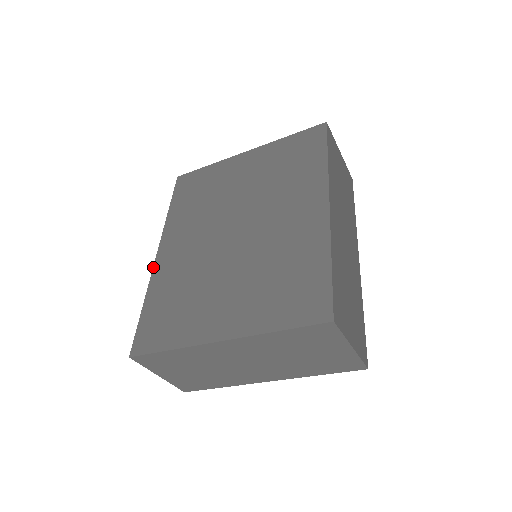
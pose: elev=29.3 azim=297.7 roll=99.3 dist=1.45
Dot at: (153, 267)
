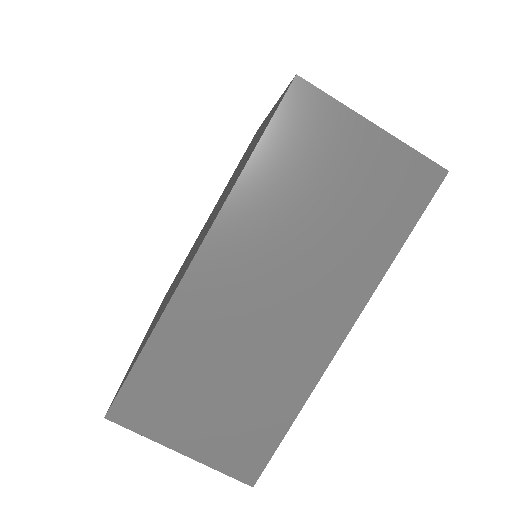
Dot at: occluded
